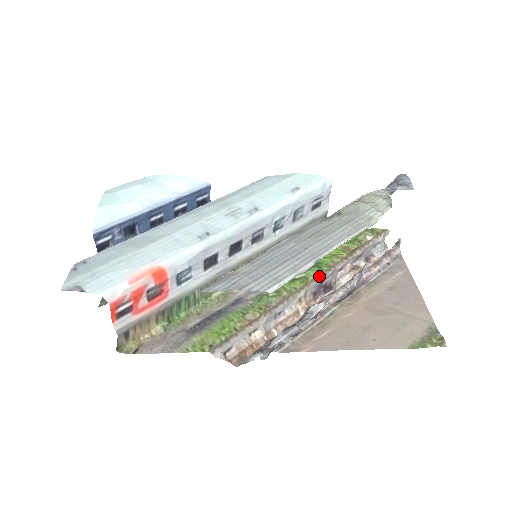
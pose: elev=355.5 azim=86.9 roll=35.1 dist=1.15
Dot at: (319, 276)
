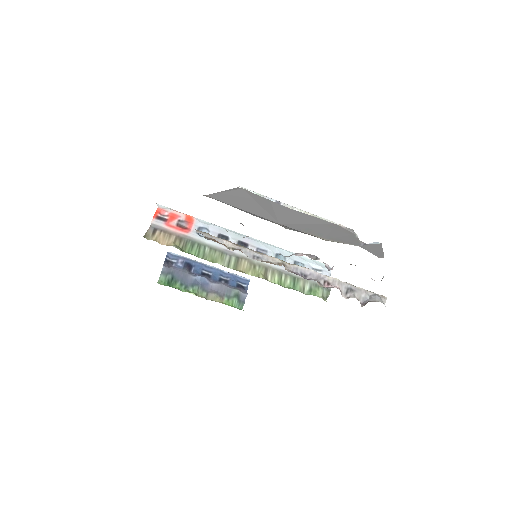
Dot at: (301, 266)
